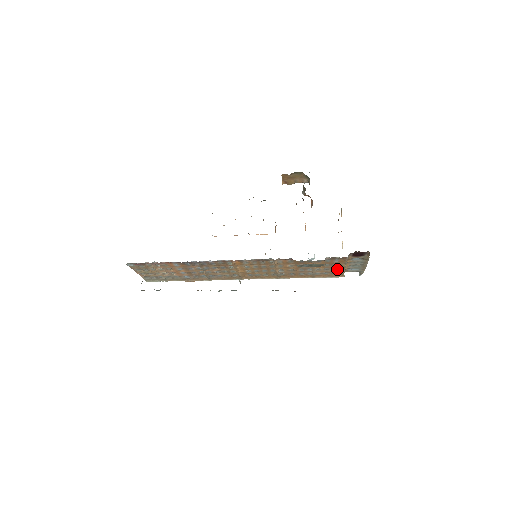
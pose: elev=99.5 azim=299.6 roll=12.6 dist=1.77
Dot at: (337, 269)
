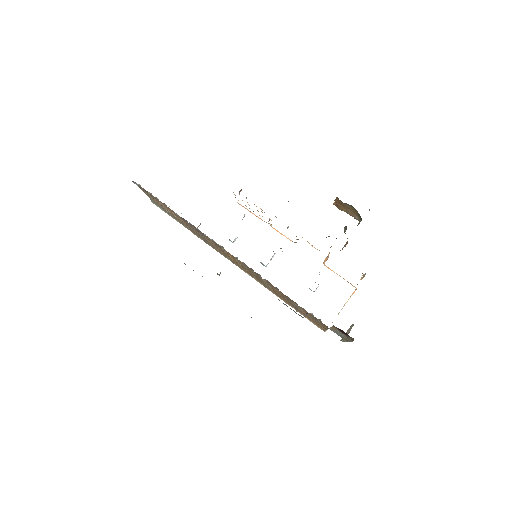
Dot at: (320, 324)
